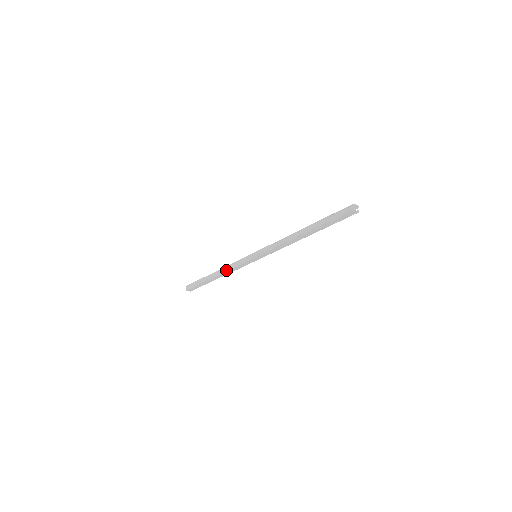
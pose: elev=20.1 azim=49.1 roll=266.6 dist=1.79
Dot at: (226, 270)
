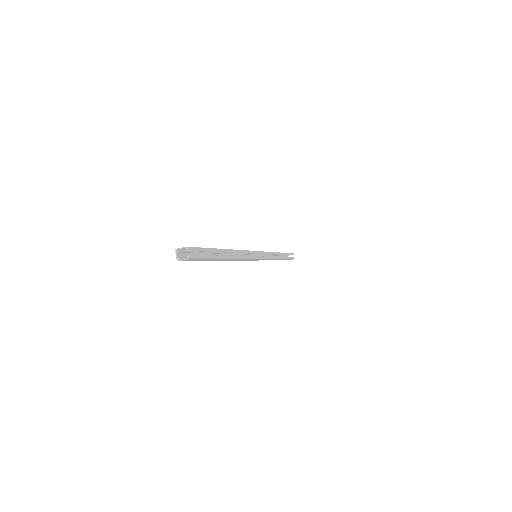
Dot at: occluded
